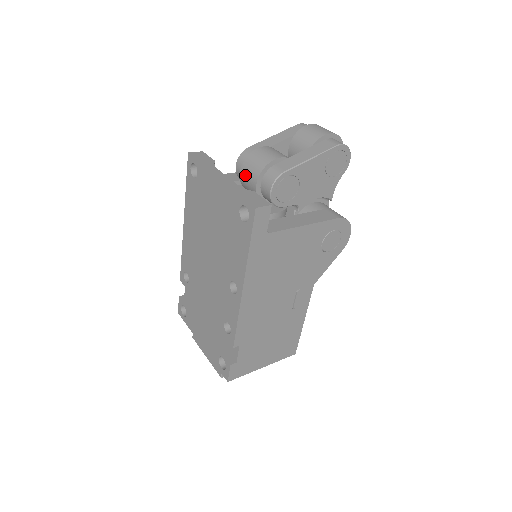
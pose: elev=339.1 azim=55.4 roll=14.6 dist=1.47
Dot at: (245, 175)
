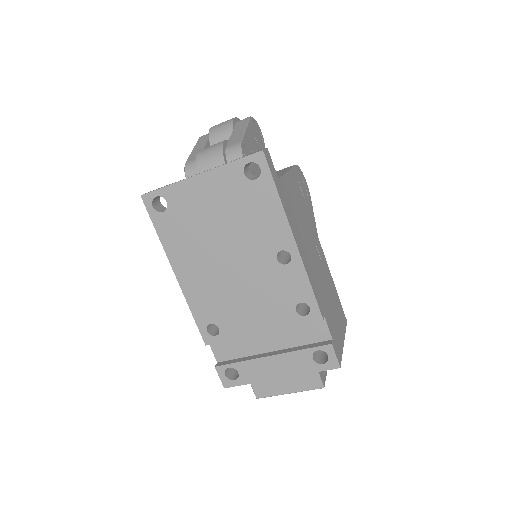
Dot at: occluded
